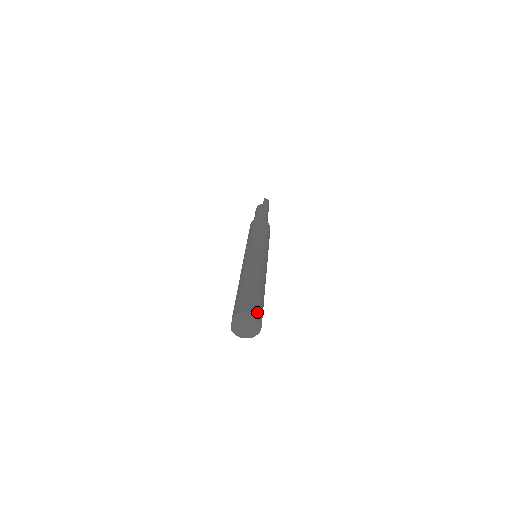
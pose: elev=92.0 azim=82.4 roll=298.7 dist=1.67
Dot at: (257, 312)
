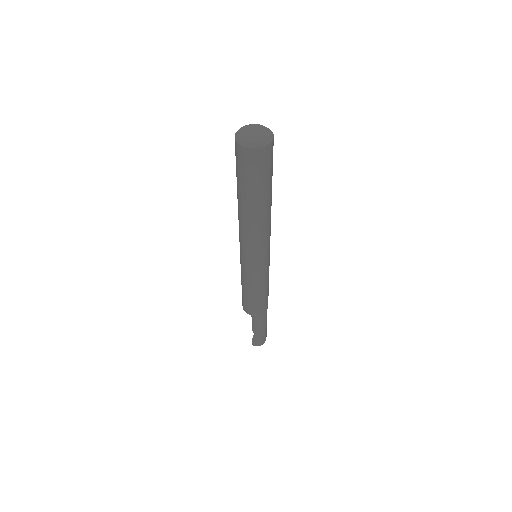
Dot at: (273, 142)
